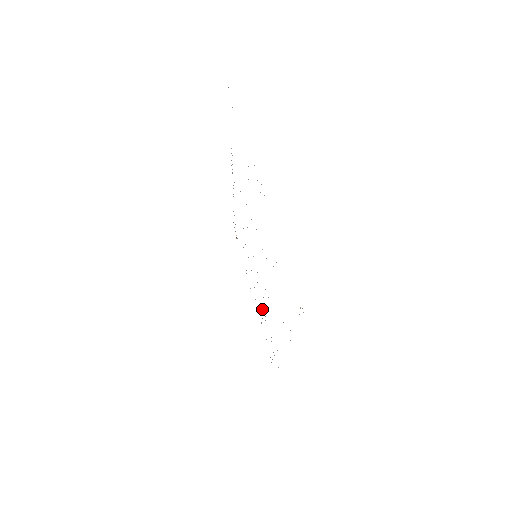
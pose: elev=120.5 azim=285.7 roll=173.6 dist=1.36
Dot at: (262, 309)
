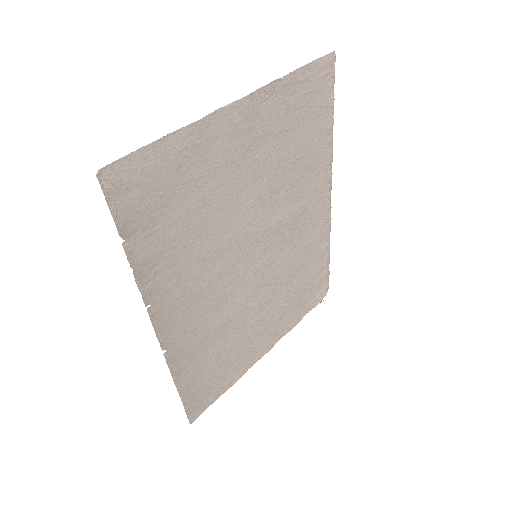
Dot at: (235, 336)
